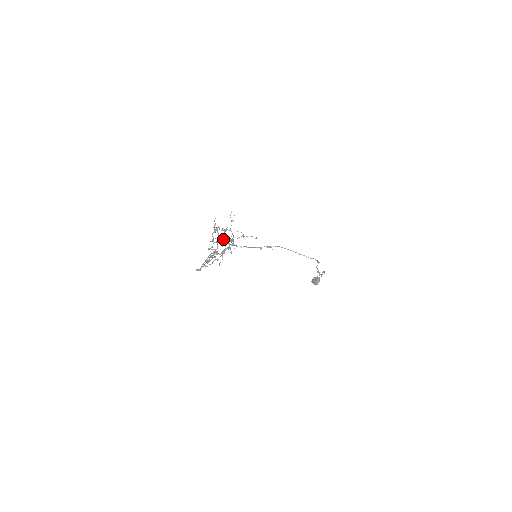
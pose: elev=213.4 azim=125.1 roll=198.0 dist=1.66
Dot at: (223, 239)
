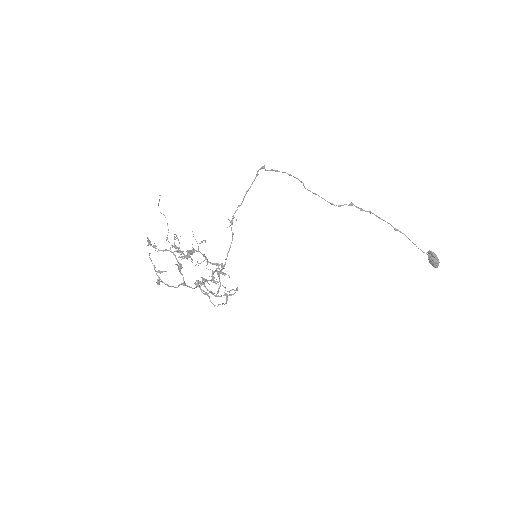
Dot at: occluded
